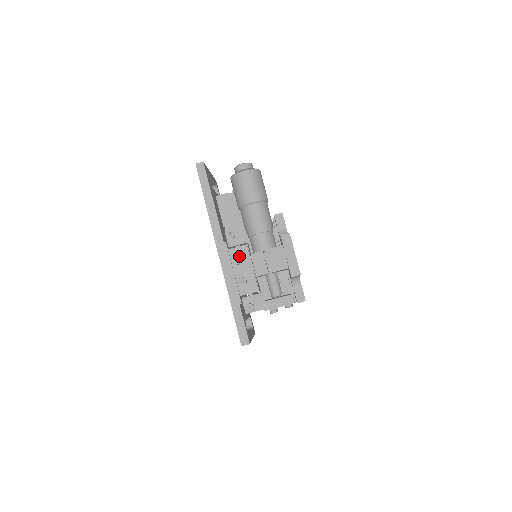
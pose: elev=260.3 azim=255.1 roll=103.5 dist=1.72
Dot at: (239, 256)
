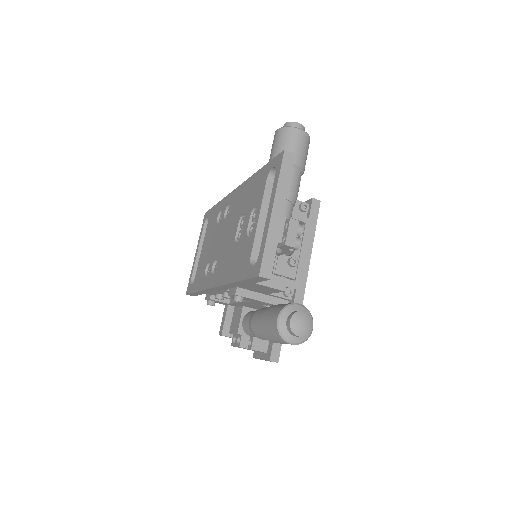
Dot at: occluded
